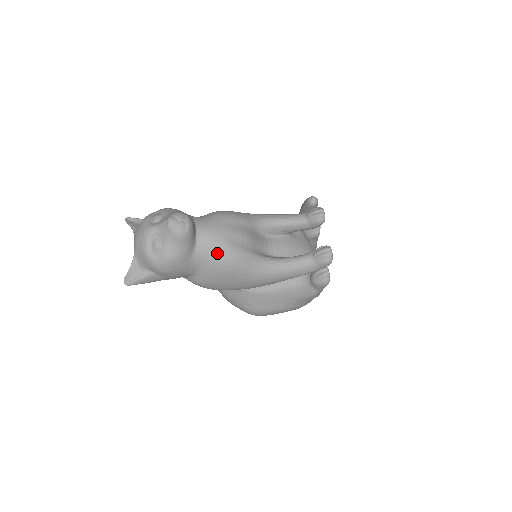
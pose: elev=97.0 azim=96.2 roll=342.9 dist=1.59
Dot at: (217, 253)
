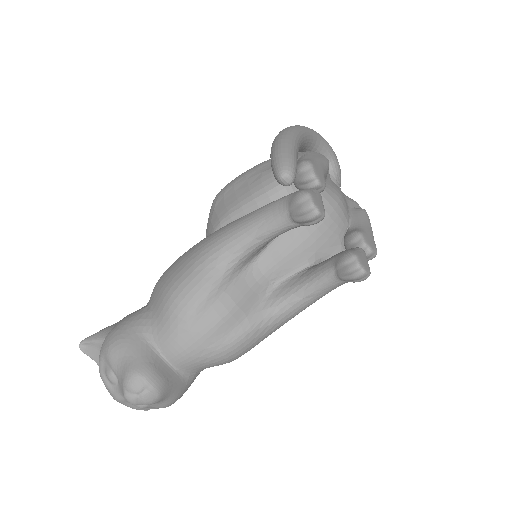
Dot at: (212, 363)
